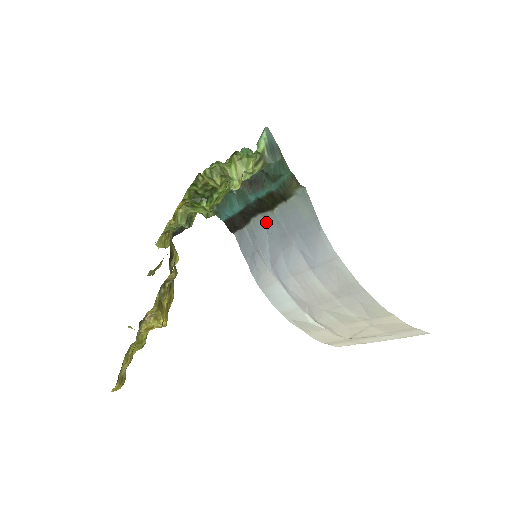
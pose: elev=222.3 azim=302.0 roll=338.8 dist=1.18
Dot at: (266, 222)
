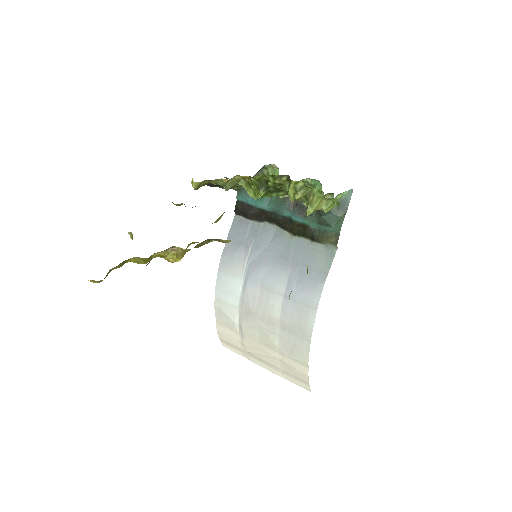
Dot at: (277, 236)
